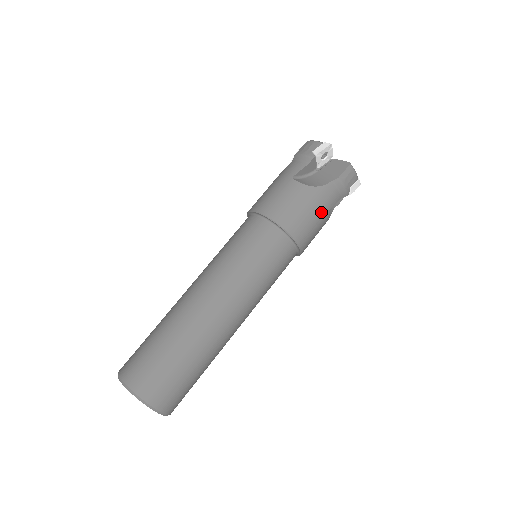
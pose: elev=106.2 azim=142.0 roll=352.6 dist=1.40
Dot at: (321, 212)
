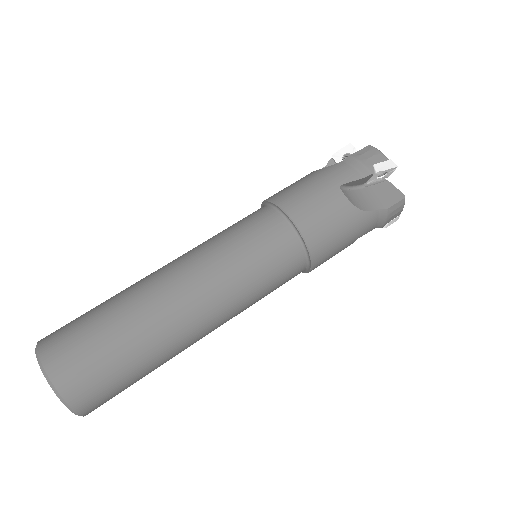
Dot at: (351, 239)
